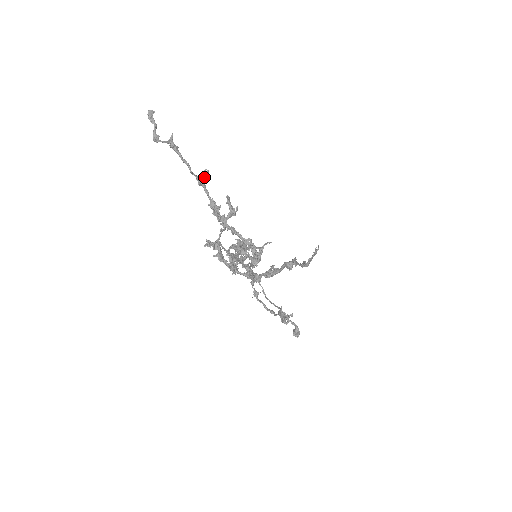
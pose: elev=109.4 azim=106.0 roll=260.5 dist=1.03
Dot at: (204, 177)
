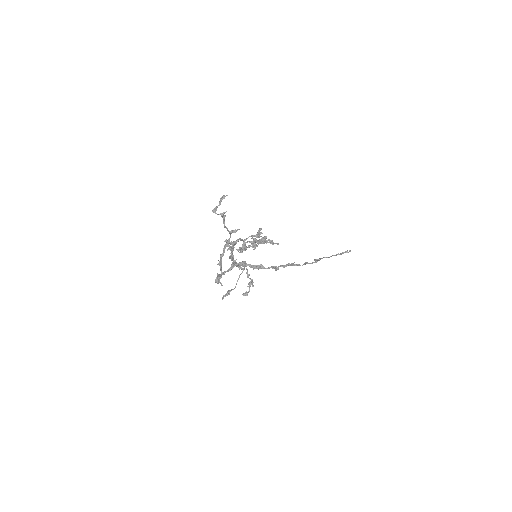
Dot at: (233, 231)
